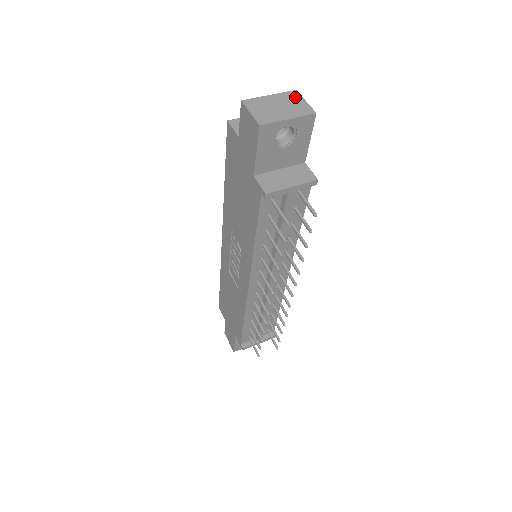
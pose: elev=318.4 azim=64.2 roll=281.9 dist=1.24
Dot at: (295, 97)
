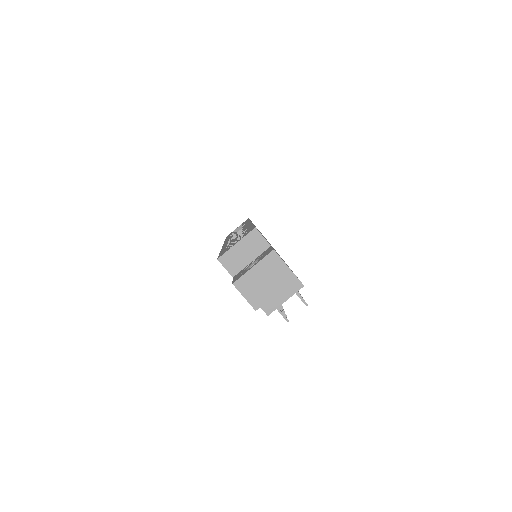
Dot at: (275, 261)
